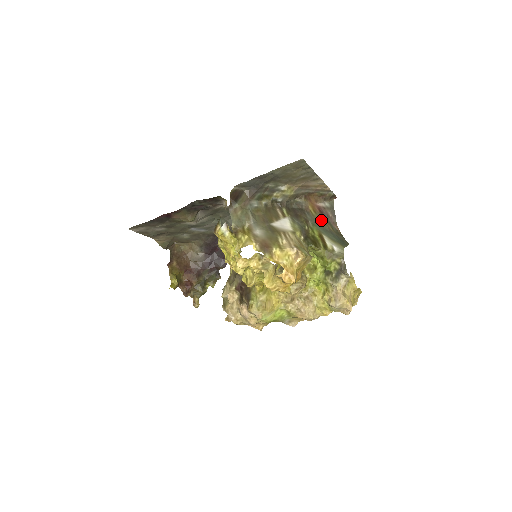
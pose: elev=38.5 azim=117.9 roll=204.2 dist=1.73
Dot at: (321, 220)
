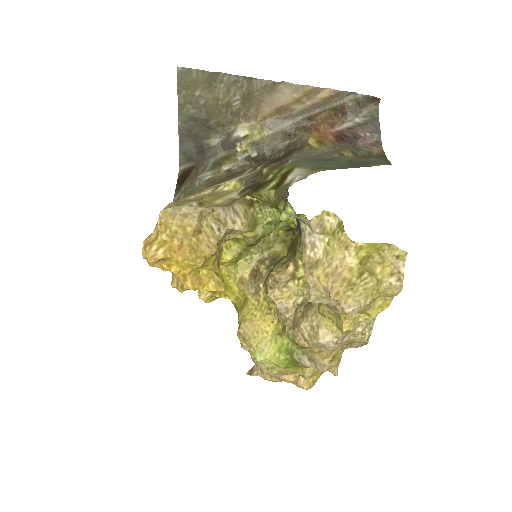
Dot at: (330, 150)
